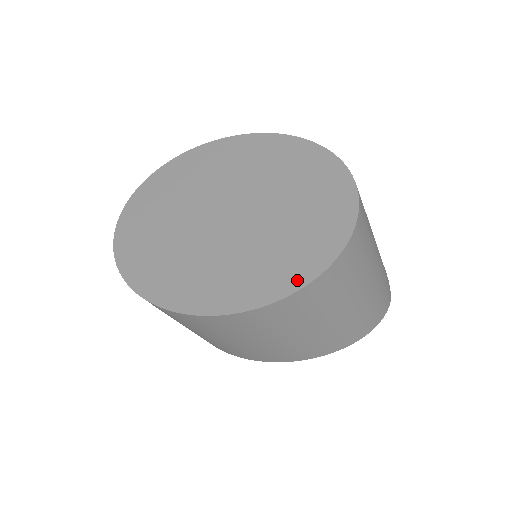
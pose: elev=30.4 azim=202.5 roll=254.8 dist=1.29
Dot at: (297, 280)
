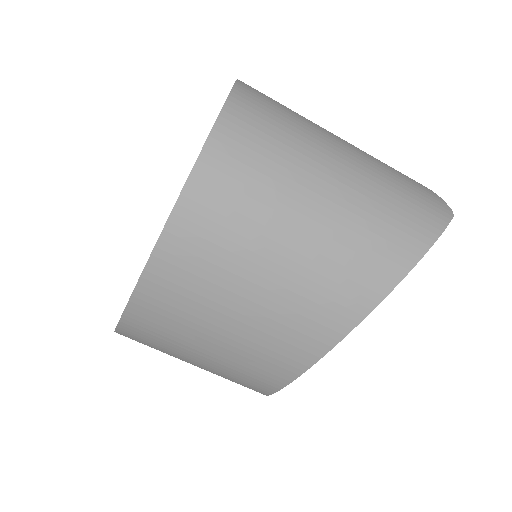
Dot at: occluded
